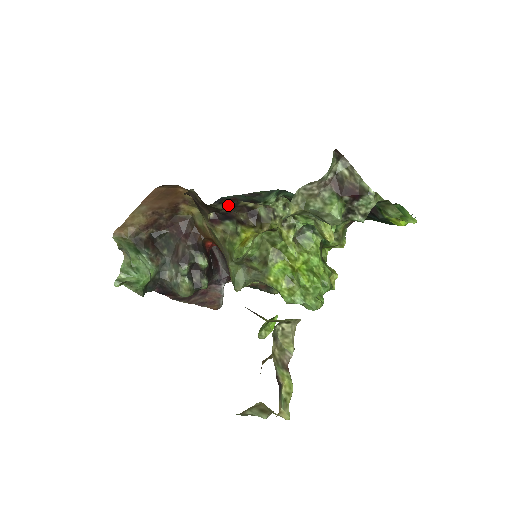
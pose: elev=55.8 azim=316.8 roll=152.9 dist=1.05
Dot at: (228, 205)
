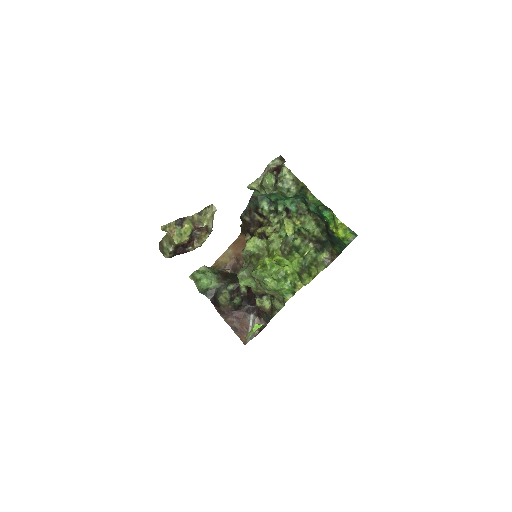
Dot at: (250, 218)
